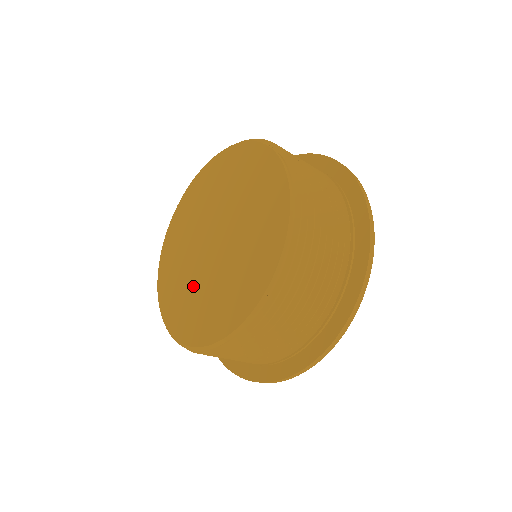
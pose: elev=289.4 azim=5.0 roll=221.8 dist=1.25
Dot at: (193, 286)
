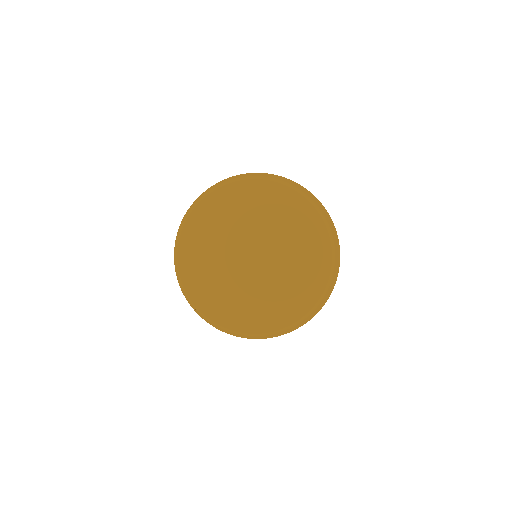
Dot at: (247, 293)
